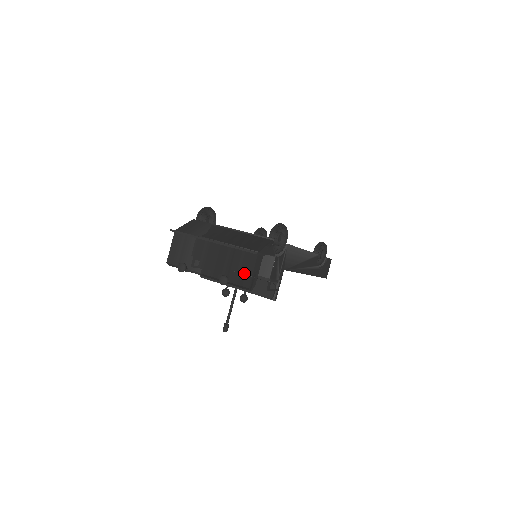
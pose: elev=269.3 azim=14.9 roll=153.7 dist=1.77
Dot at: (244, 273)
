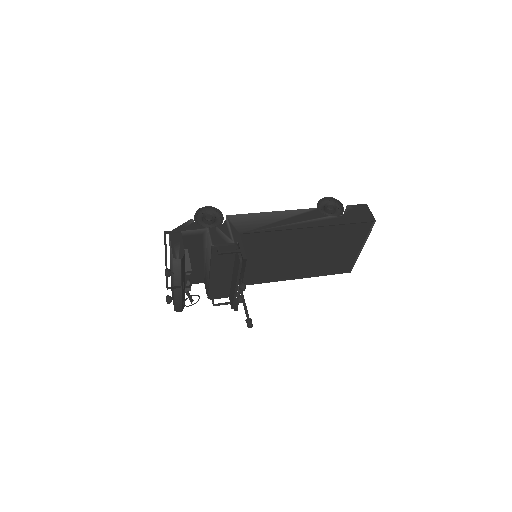
Dot at: occluded
